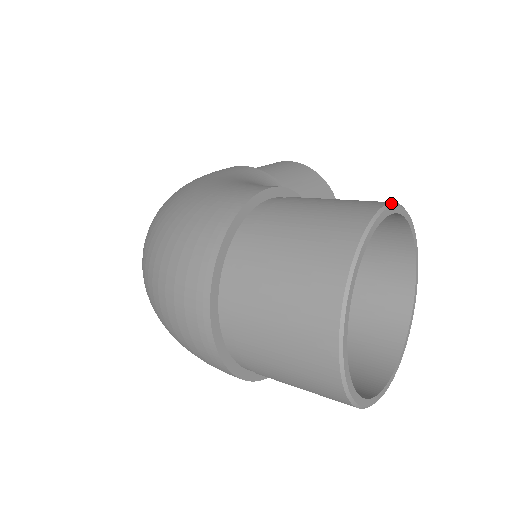
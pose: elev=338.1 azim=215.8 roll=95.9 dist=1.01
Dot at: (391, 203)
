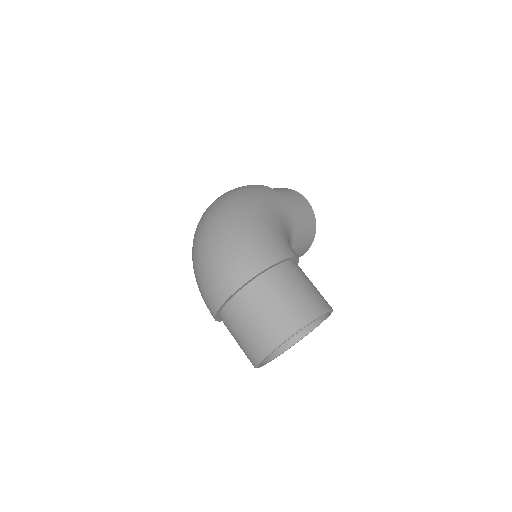
Dot at: (329, 310)
